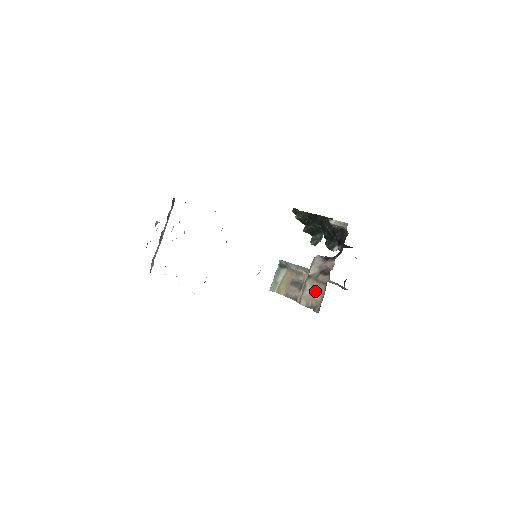
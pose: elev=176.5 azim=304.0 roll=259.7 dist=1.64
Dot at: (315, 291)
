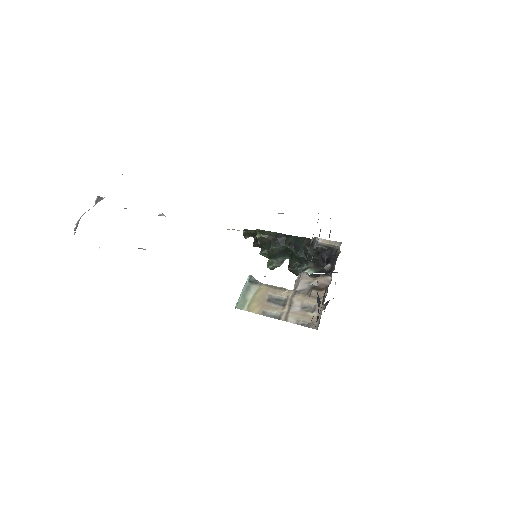
Dot at: (307, 307)
